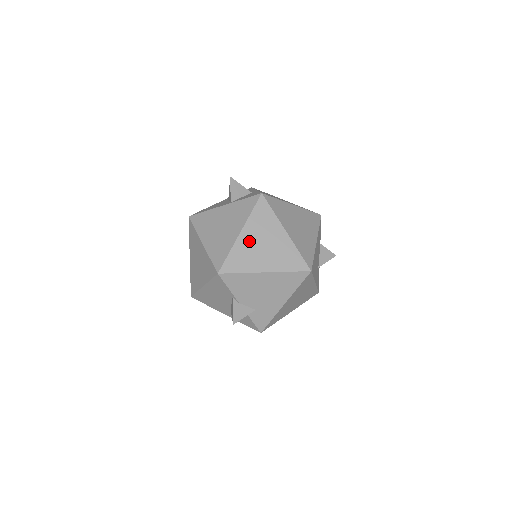
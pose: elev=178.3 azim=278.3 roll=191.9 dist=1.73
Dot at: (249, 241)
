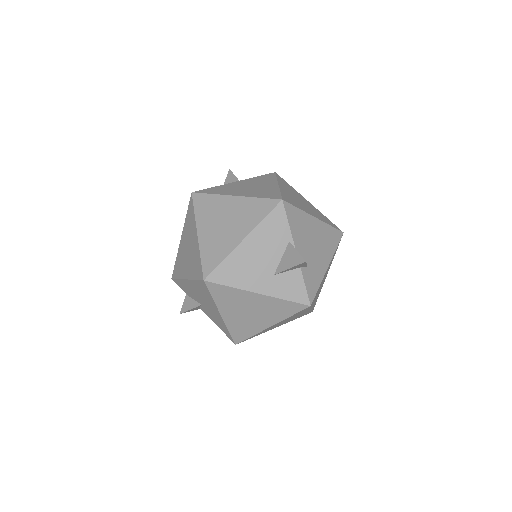
Dot at: (289, 193)
